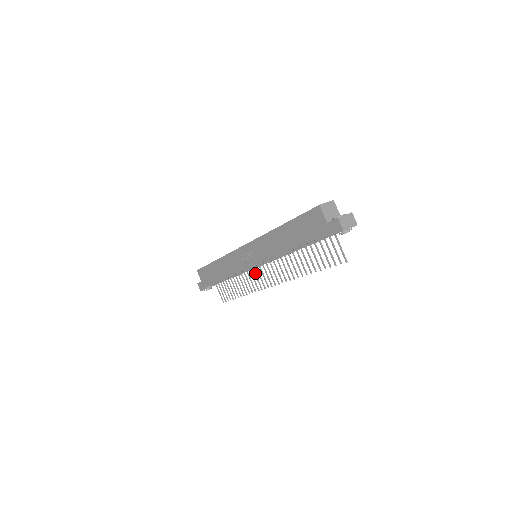
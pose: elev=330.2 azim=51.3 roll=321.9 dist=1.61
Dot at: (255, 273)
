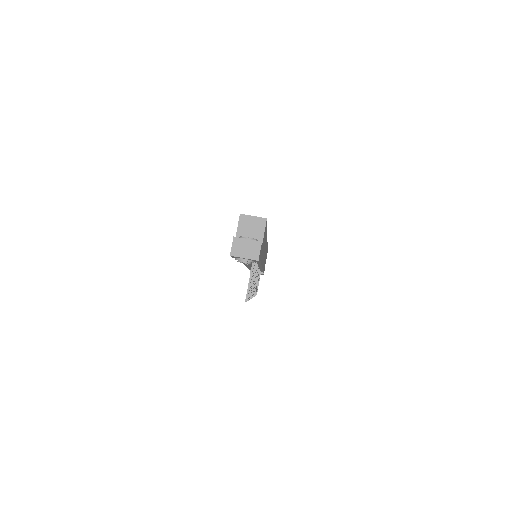
Dot at: occluded
